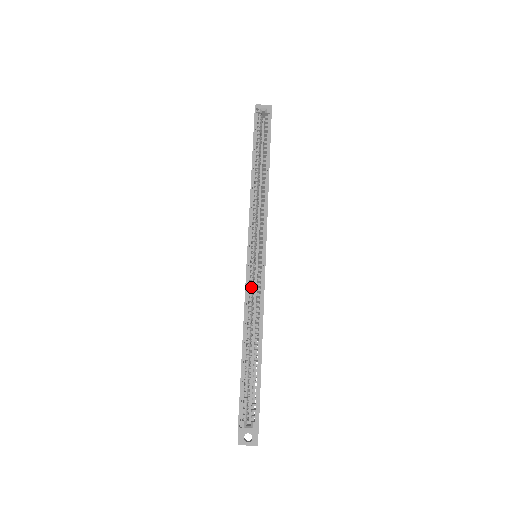
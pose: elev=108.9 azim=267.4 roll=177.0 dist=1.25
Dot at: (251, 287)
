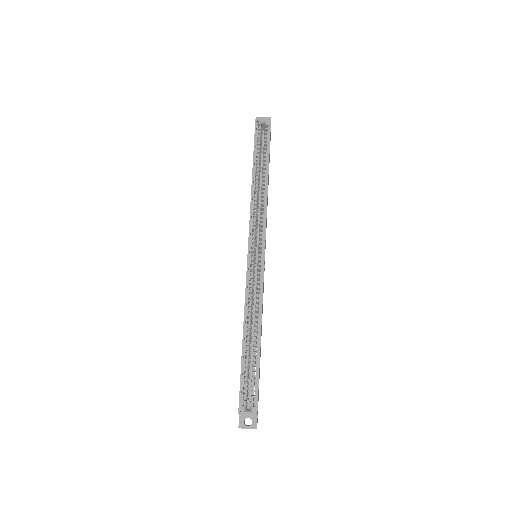
Dot at: (251, 284)
